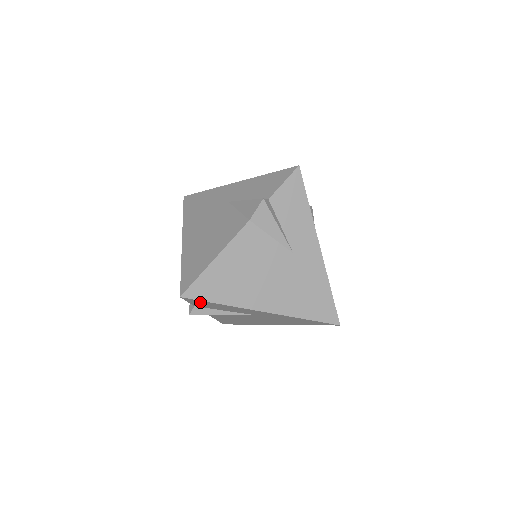
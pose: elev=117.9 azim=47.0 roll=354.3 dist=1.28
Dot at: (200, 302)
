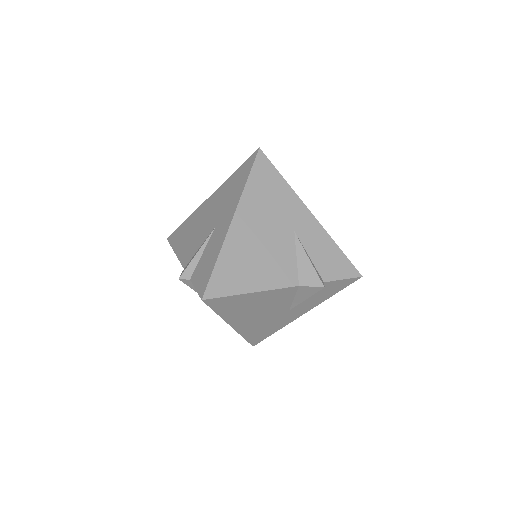
Dot at: occluded
